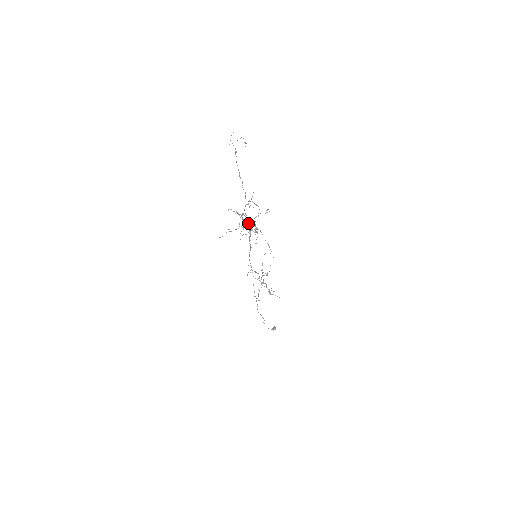
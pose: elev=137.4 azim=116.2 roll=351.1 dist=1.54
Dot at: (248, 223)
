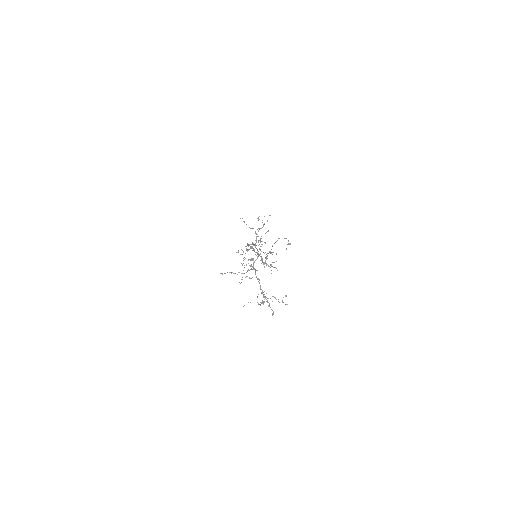
Dot at: (257, 297)
